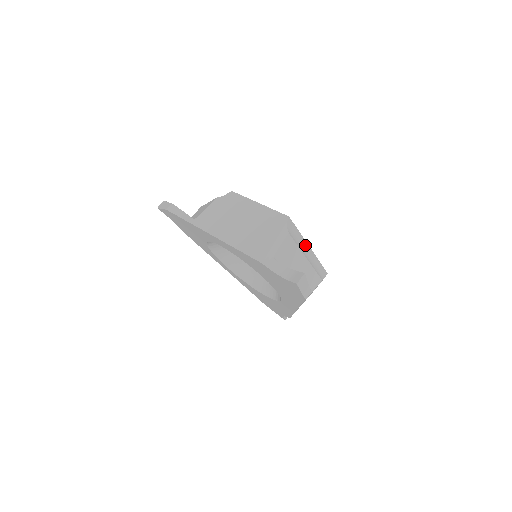
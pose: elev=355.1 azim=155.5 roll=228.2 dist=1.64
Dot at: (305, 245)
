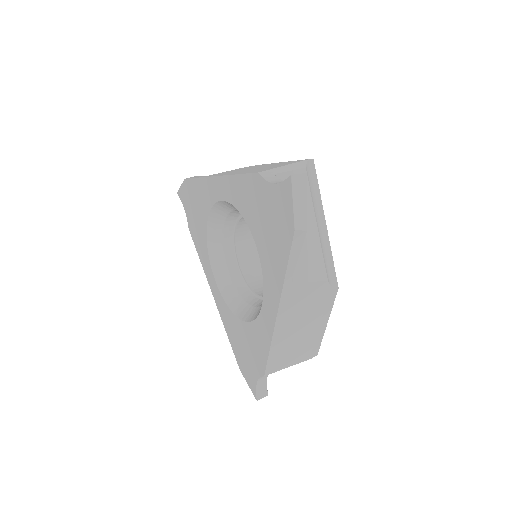
Dot at: (321, 213)
